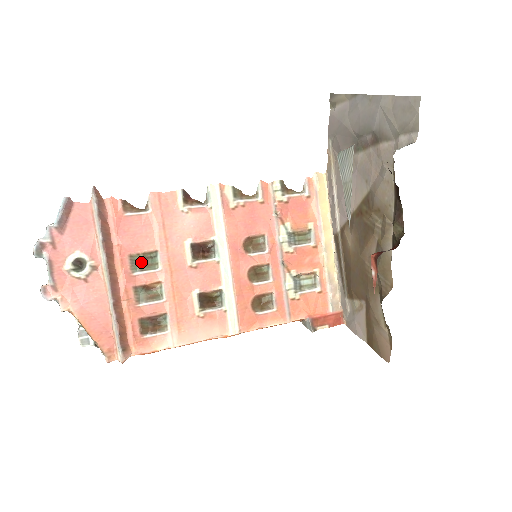
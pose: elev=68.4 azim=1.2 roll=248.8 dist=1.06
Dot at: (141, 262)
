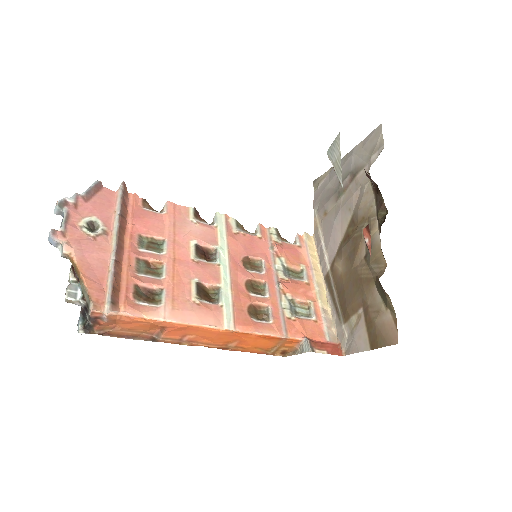
Dot at: (148, 244)
